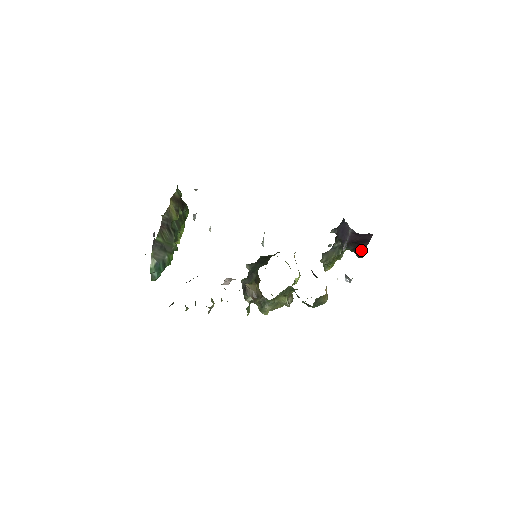
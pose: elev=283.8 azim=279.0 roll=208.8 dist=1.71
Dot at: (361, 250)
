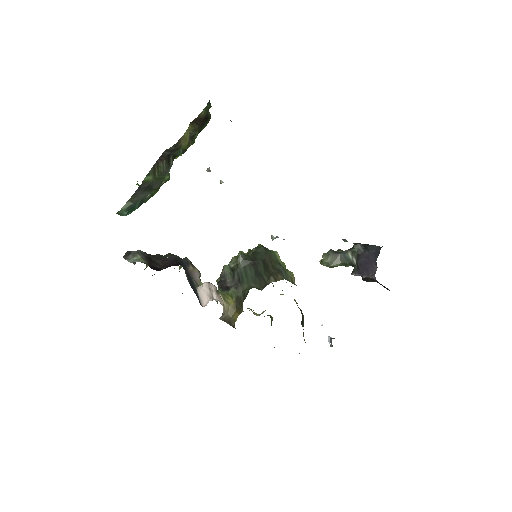
Dot at: occluded
